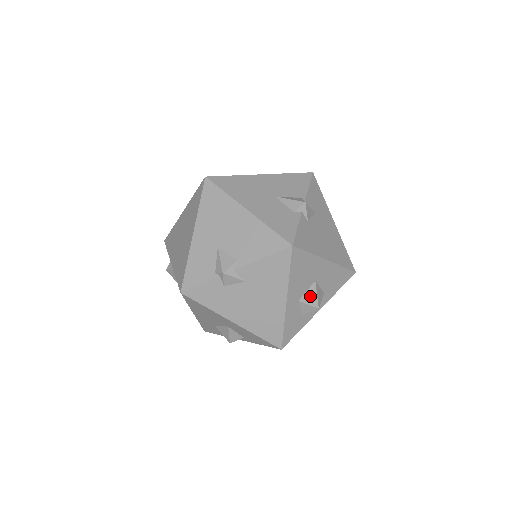
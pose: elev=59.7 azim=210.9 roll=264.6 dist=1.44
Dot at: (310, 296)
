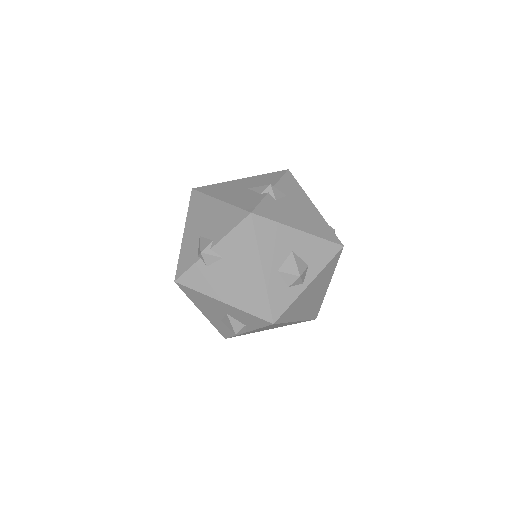
Dot at: (289, 266)
